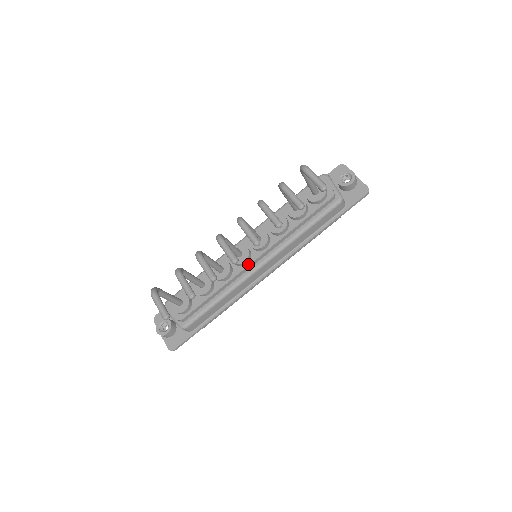
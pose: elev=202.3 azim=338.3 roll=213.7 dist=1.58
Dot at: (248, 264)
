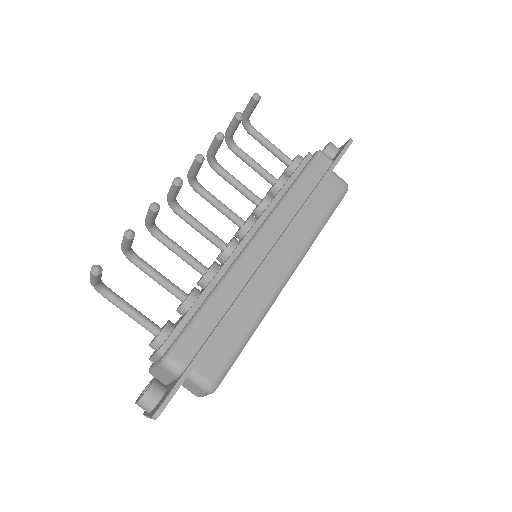
Dot at: (236, 247)
